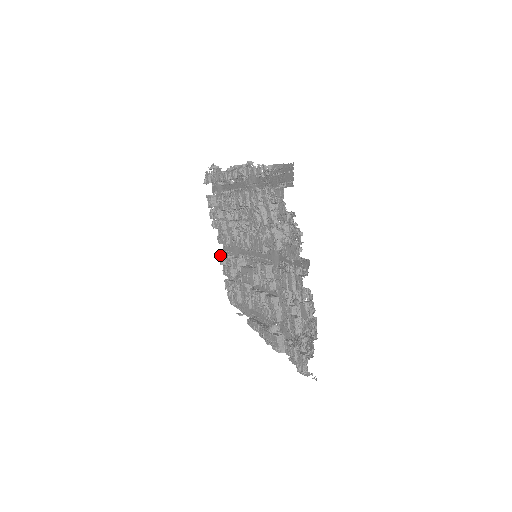
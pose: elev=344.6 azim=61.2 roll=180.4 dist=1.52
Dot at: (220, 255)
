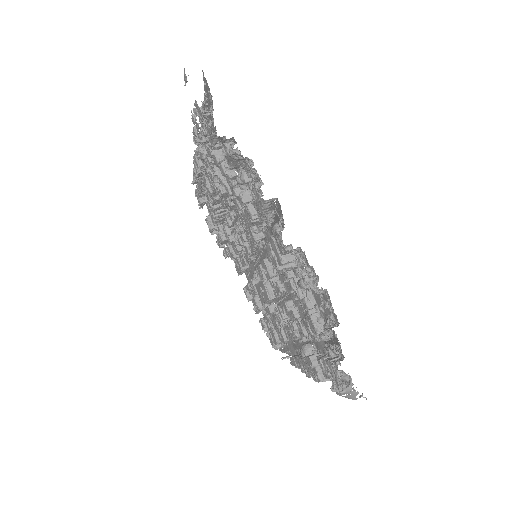
Dot at: (243, 289)
